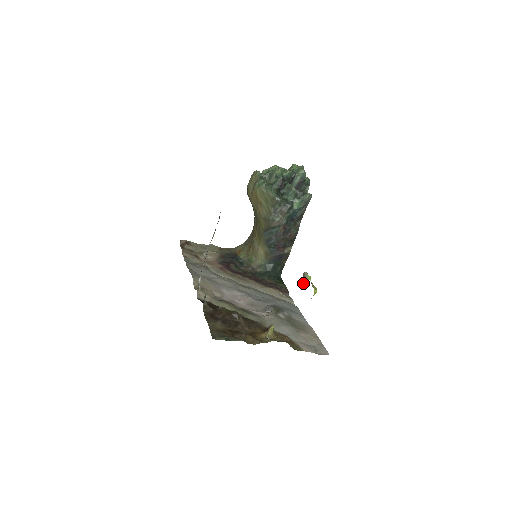
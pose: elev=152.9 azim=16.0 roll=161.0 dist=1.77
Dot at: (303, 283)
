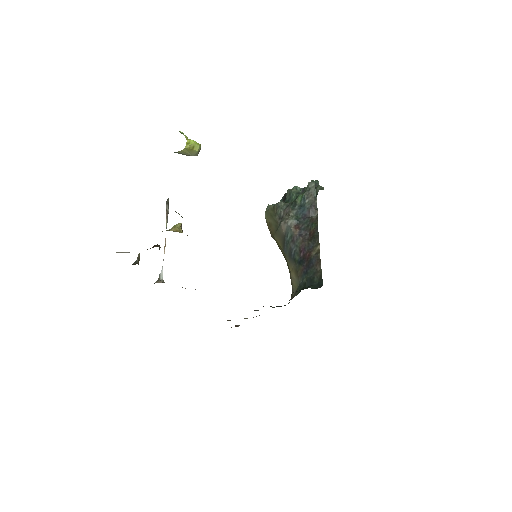
Dot at: occluded
